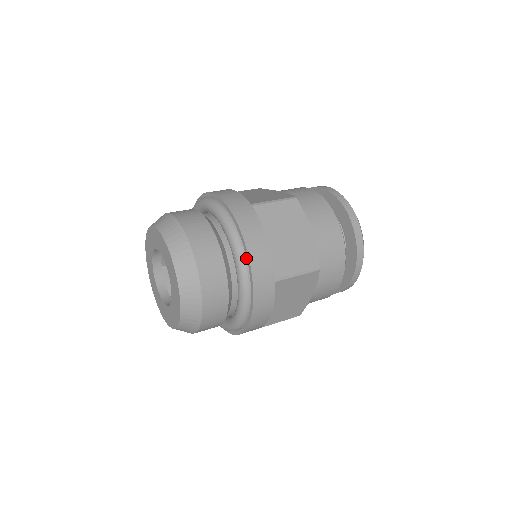
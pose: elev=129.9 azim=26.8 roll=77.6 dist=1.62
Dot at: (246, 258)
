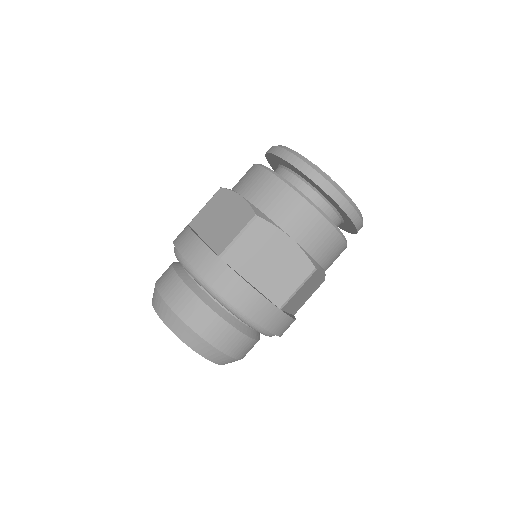
Dot at: (243, 313)
